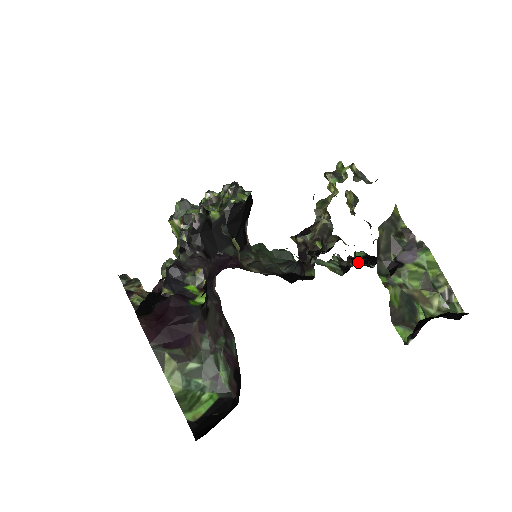
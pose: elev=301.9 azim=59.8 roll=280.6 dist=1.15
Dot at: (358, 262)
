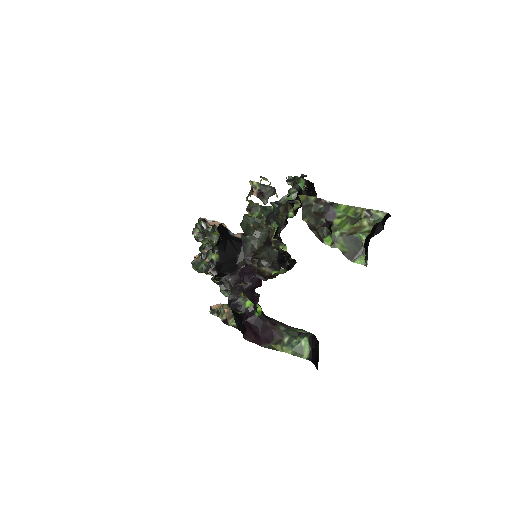
Dot at: occluded
